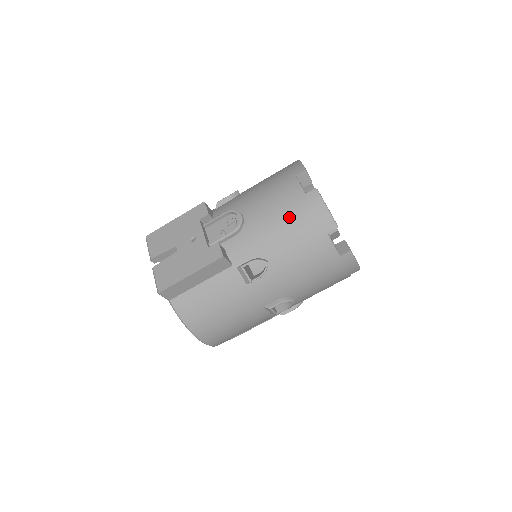
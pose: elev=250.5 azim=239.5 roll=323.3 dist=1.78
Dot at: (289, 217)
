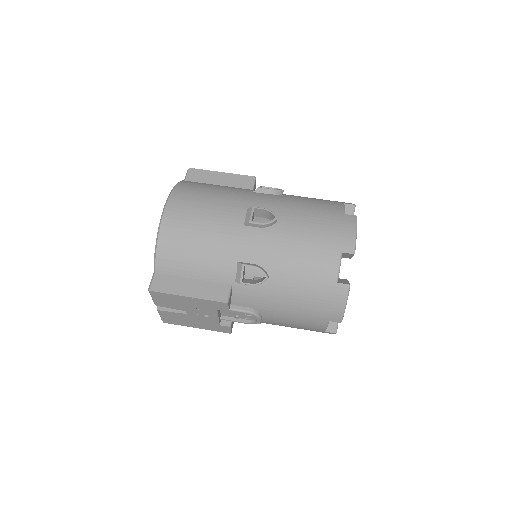
Dot at: occluded
